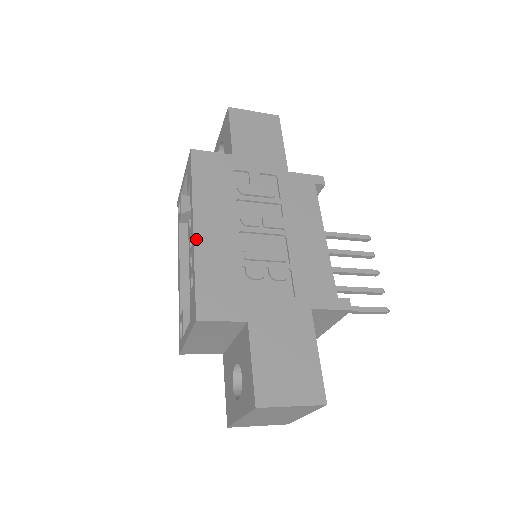
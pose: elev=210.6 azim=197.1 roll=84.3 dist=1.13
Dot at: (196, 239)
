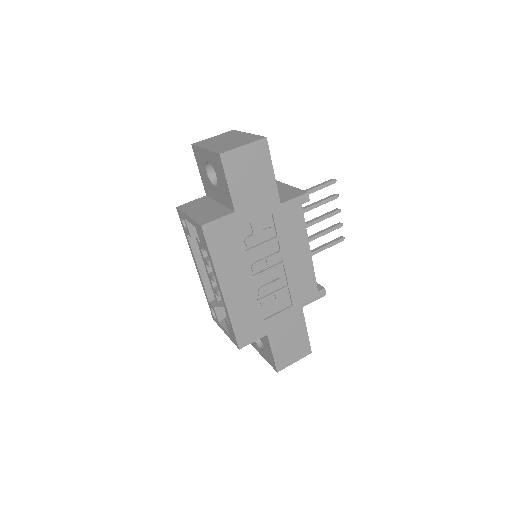
Dot at: (226, 301)
